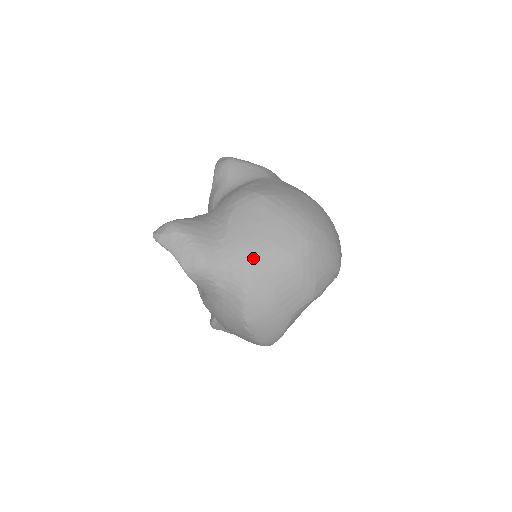
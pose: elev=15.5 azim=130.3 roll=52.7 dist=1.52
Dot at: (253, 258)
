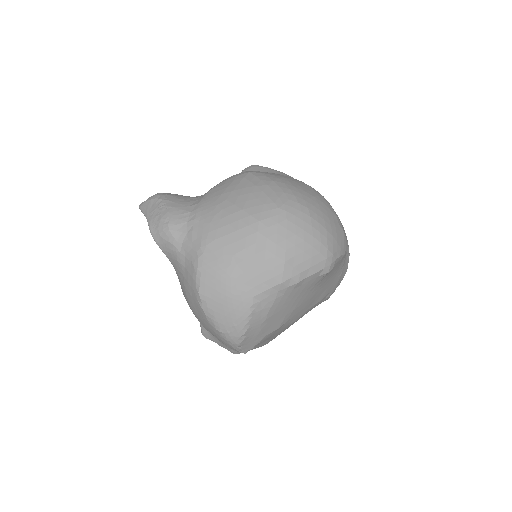
Dot at: (215, 221)
